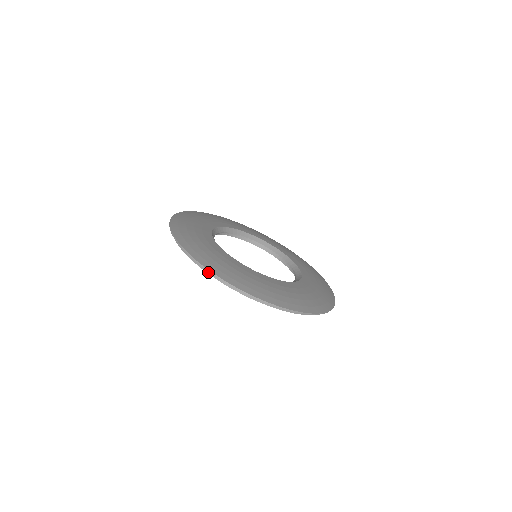
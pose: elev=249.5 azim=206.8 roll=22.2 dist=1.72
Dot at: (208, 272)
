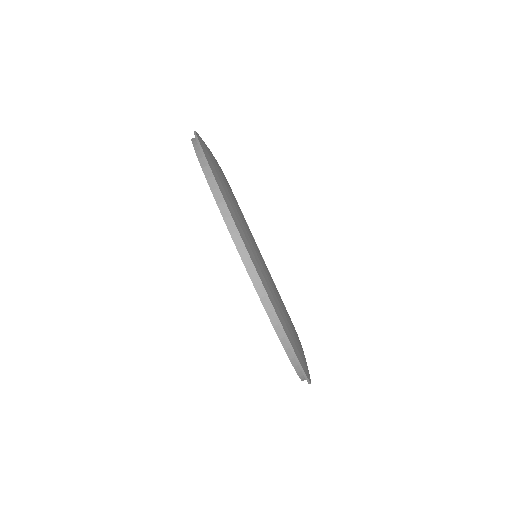
Dot at: (200, 159)
